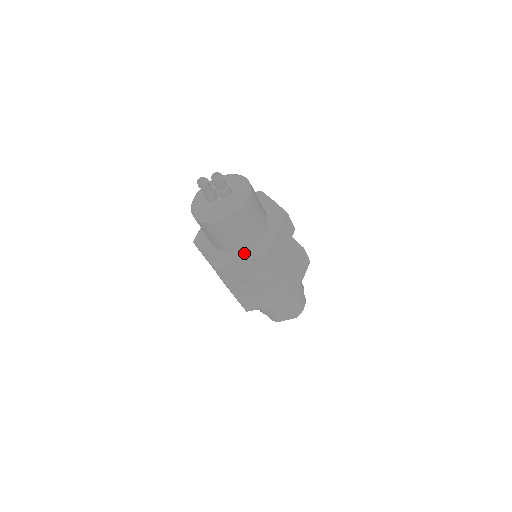
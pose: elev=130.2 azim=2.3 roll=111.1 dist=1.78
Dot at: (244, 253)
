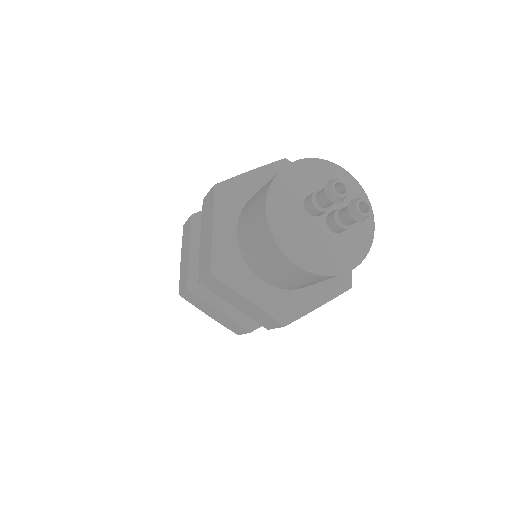
Dot at: (264, 294)
